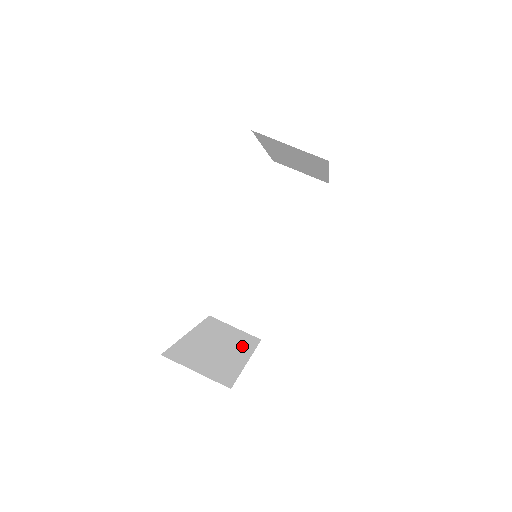
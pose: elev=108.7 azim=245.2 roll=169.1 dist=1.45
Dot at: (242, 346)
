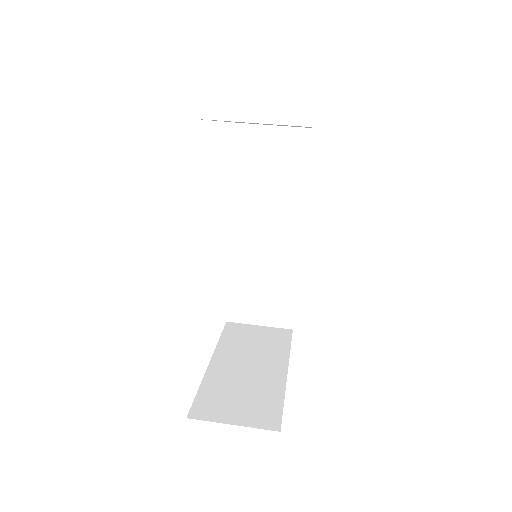
Dot at: (274, 352)
